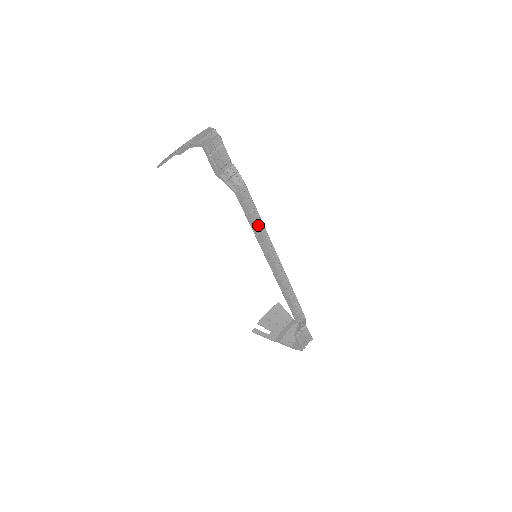
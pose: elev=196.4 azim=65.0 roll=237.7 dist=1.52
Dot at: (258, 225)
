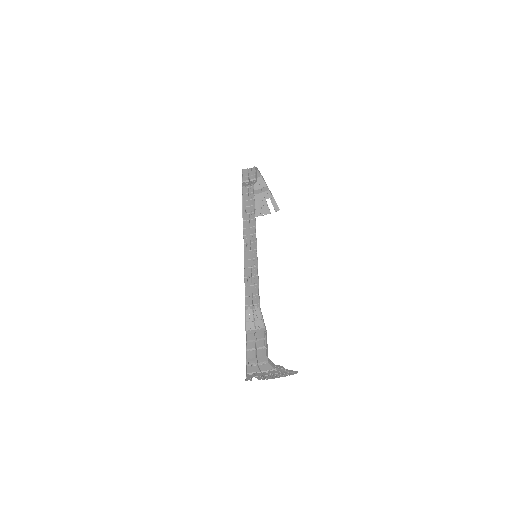
Dot at: (250, 210)
